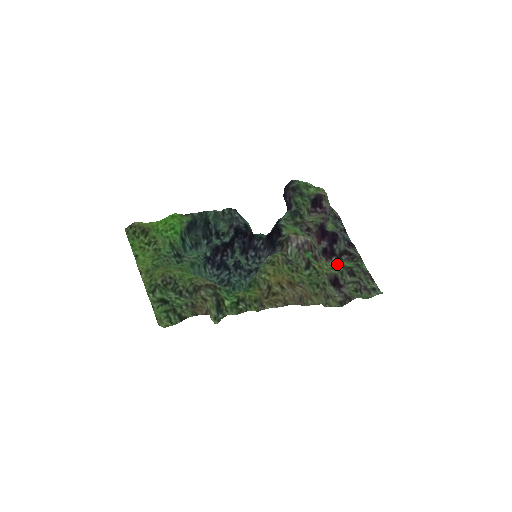
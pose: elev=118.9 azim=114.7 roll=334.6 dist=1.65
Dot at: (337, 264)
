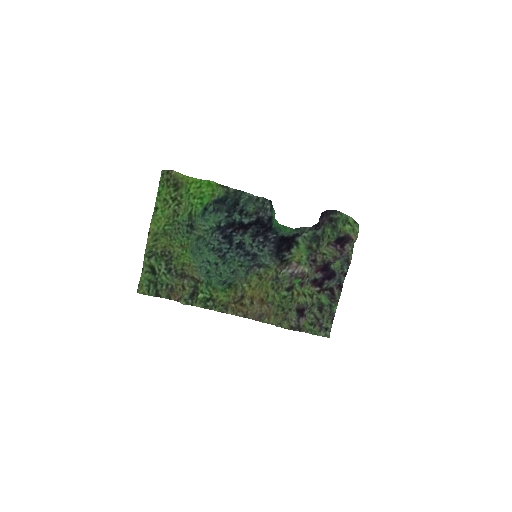
Dot at: (317, 294)
